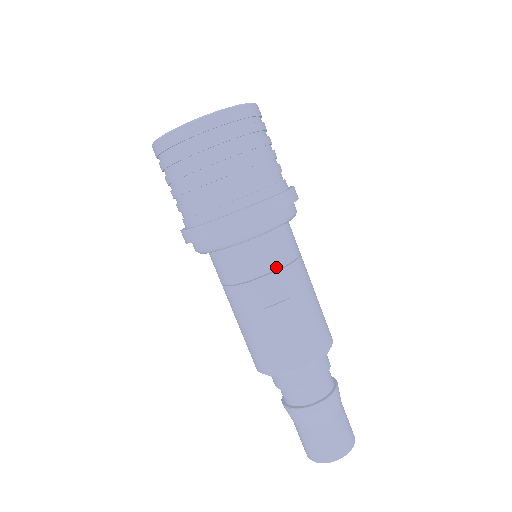
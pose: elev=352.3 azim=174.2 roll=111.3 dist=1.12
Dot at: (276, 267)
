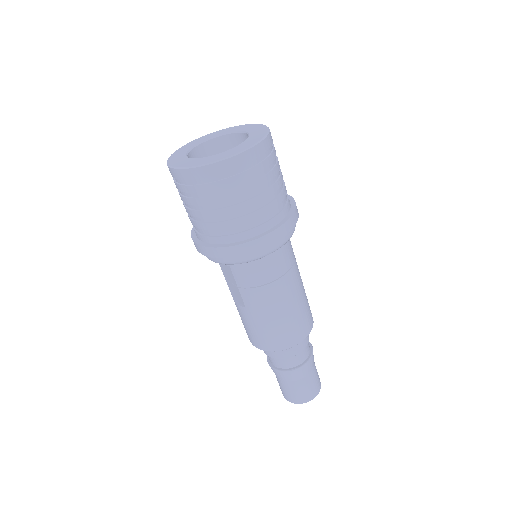
Dot at: (235, 284)
